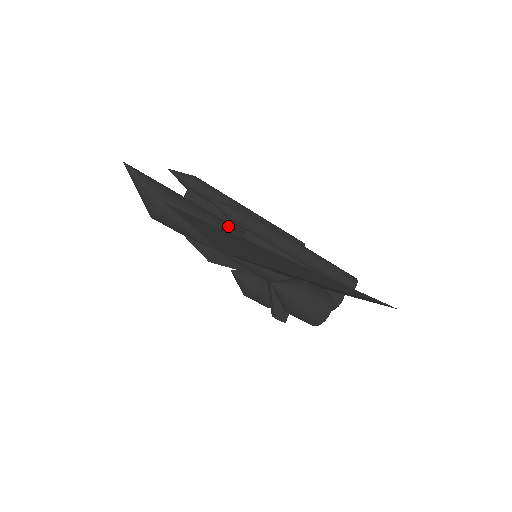
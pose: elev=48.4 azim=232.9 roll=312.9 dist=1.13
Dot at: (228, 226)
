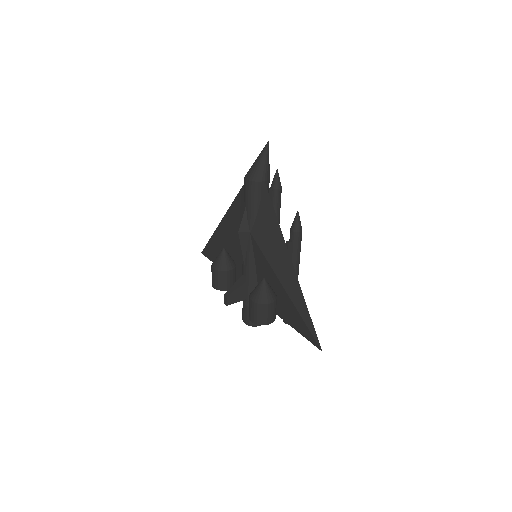
Dot at: occluded
